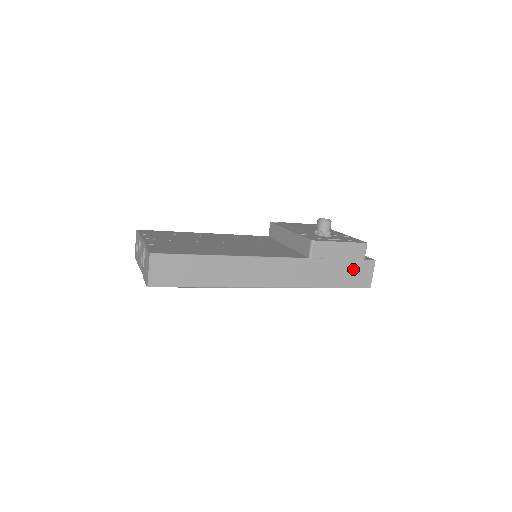
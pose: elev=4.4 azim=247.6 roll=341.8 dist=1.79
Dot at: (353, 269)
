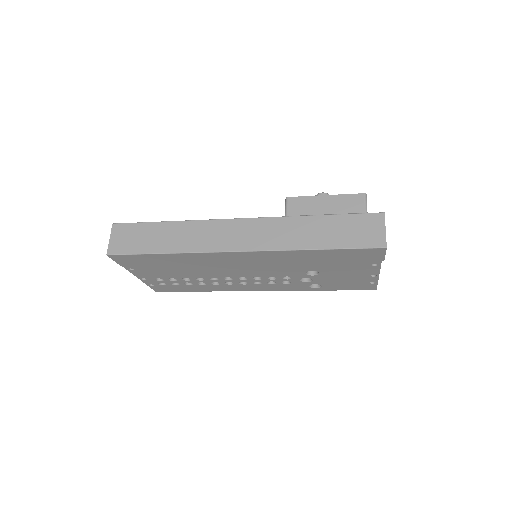
Dot at: (351, 225)
